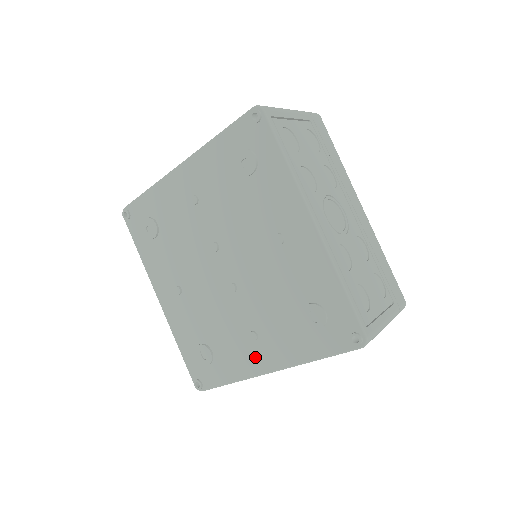
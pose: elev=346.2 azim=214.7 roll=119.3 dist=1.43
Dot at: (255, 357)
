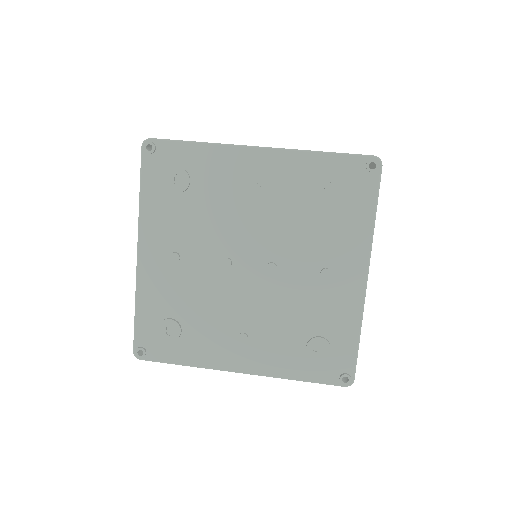
Dot at: (346, 285)
